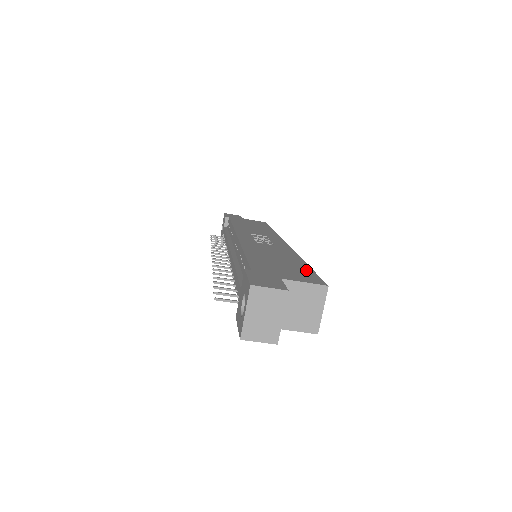
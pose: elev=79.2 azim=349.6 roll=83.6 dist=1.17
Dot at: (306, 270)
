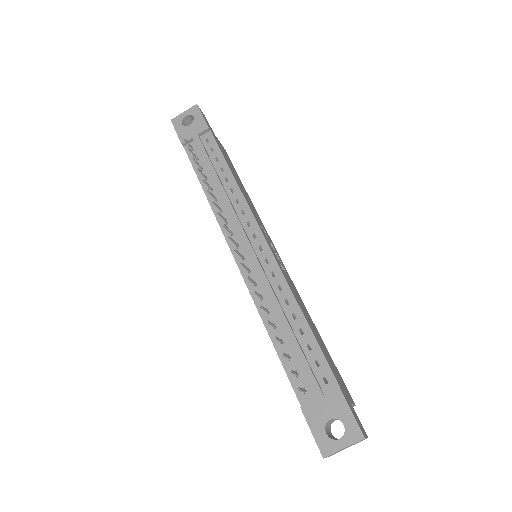
Dot at: occluded
